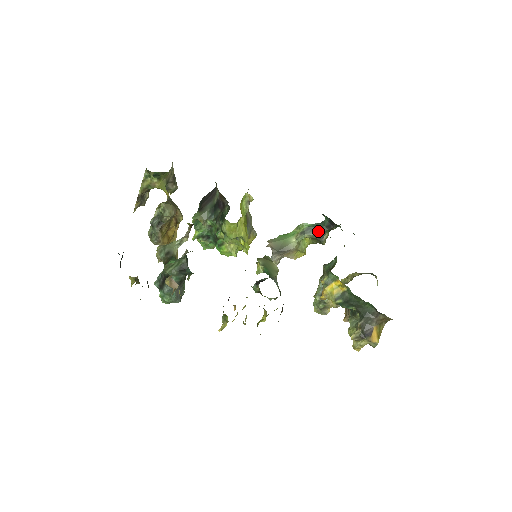
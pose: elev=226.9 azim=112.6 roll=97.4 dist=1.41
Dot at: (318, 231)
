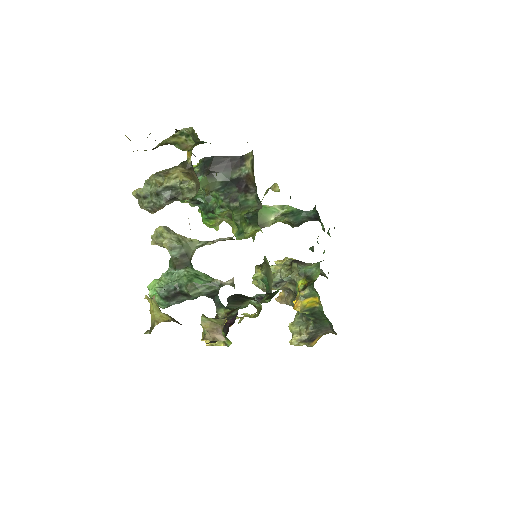
Dot at: (299, 218)
